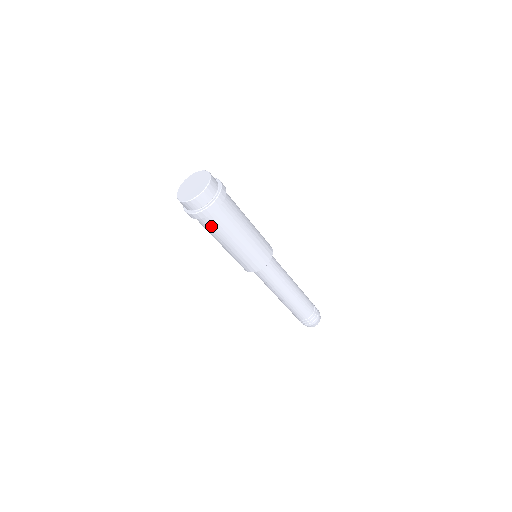
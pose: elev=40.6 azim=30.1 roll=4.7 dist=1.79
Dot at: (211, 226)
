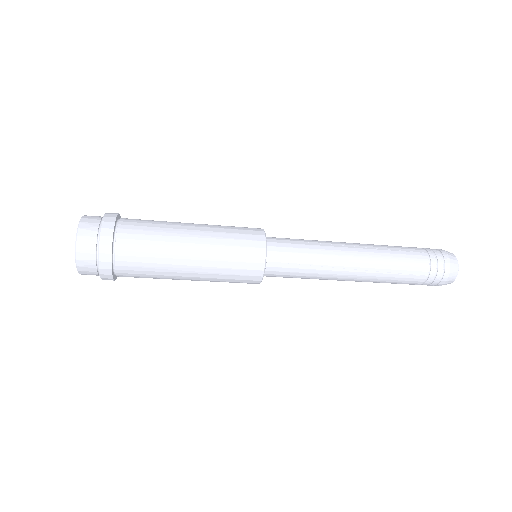
Dot at: (138, 277)
